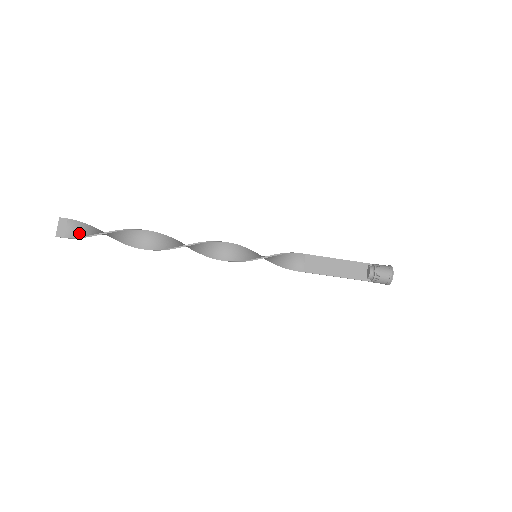
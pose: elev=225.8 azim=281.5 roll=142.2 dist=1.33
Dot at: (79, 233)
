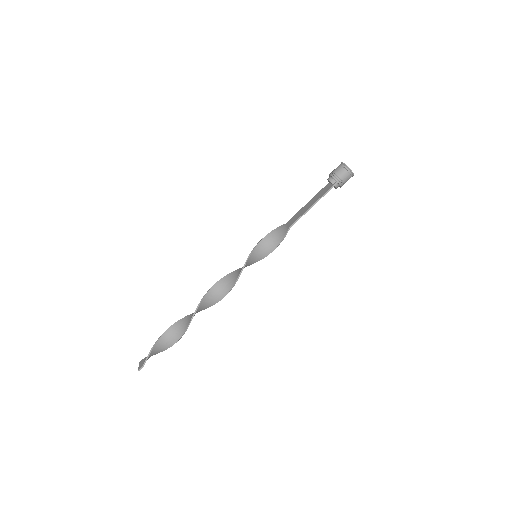
Dot at: (149, 355)
